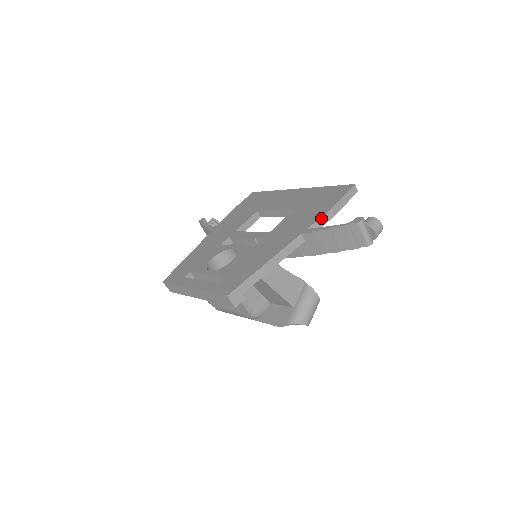
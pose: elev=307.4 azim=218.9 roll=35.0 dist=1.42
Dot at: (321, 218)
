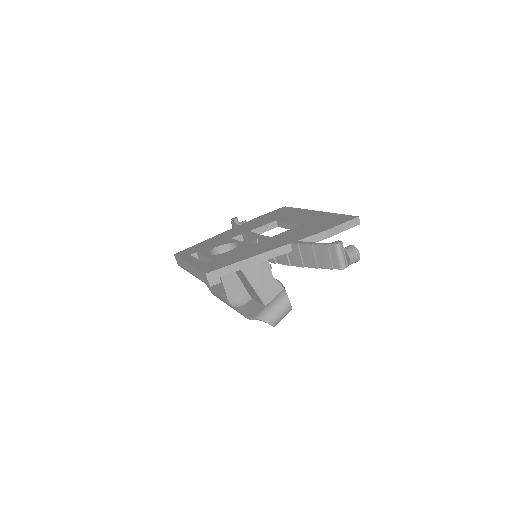
Dot at: (314, 236)
